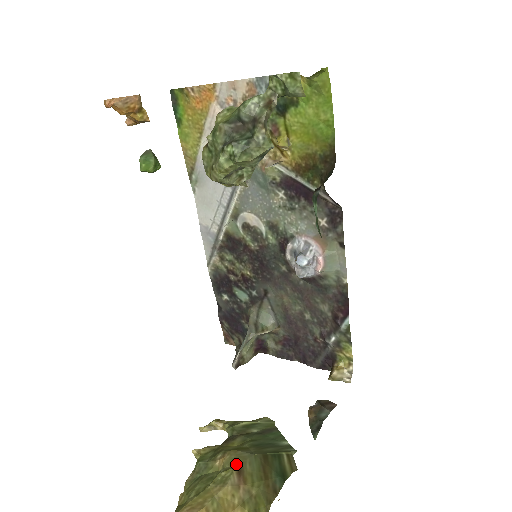
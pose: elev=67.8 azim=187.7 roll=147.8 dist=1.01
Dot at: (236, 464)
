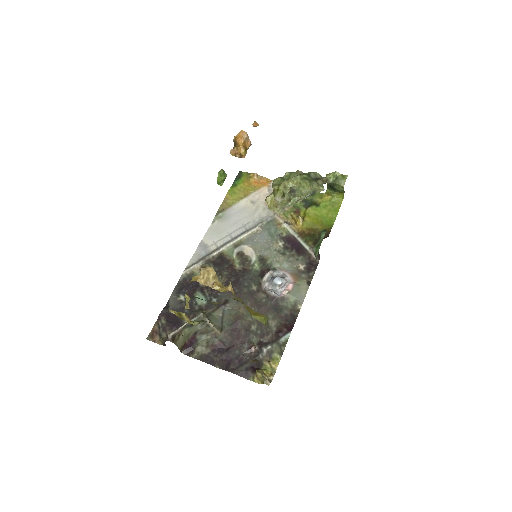
Dot at: occluded
